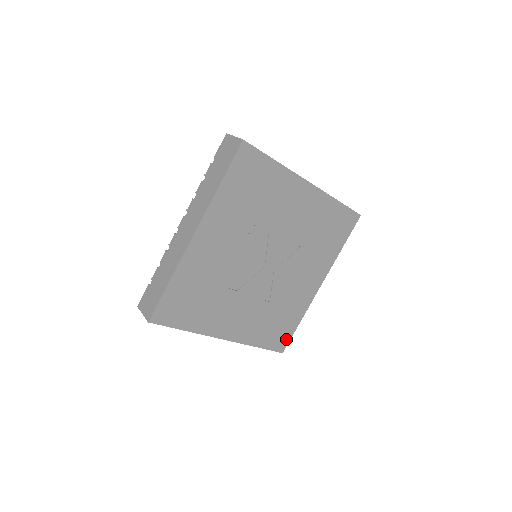
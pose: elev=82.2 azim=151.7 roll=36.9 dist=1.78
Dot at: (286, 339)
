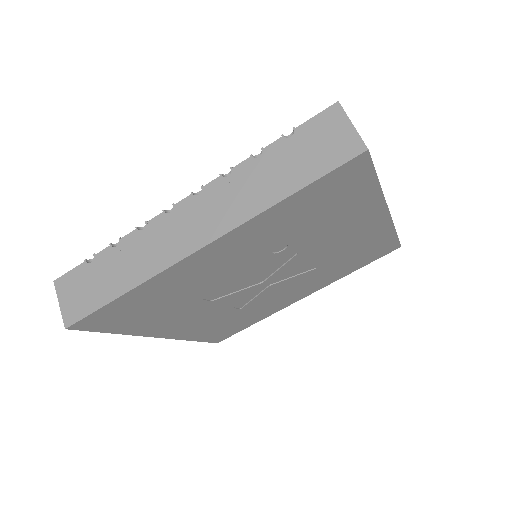
Dot at: (230, 334)
